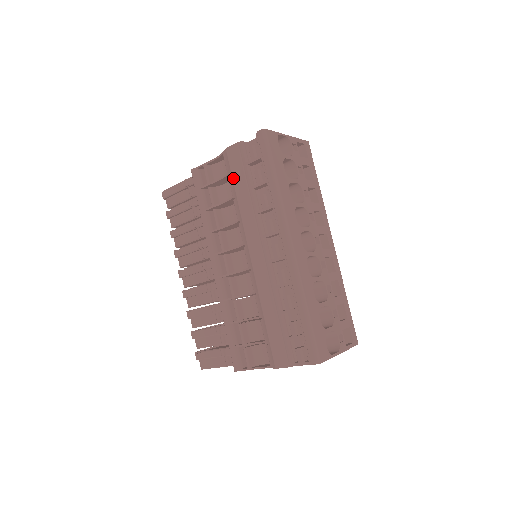
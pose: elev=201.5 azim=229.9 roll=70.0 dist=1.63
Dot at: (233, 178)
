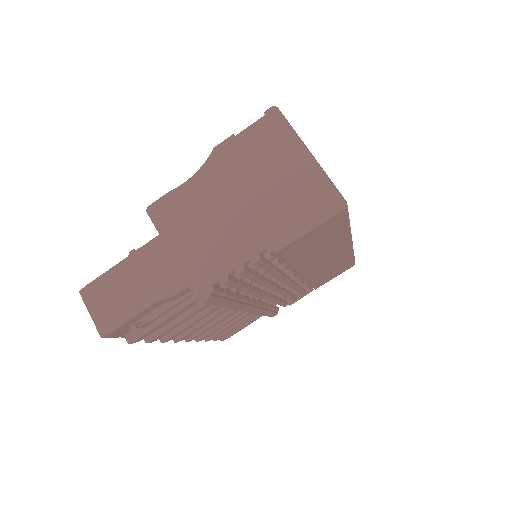
Dot at: occluded
